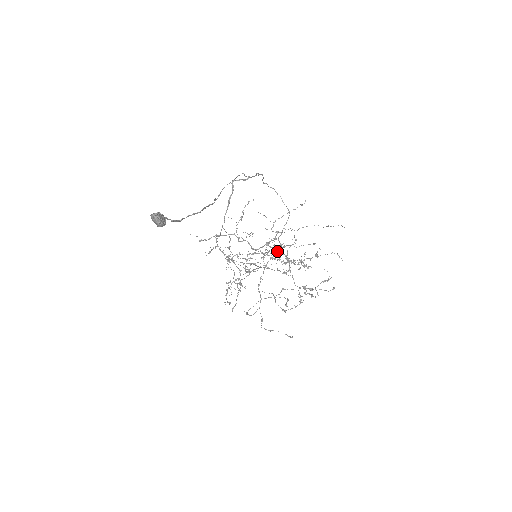
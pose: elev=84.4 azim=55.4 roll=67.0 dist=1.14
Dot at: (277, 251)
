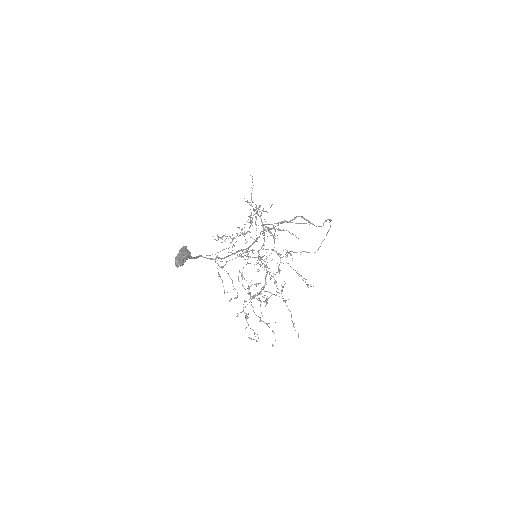
Dot at: (266, 275)
